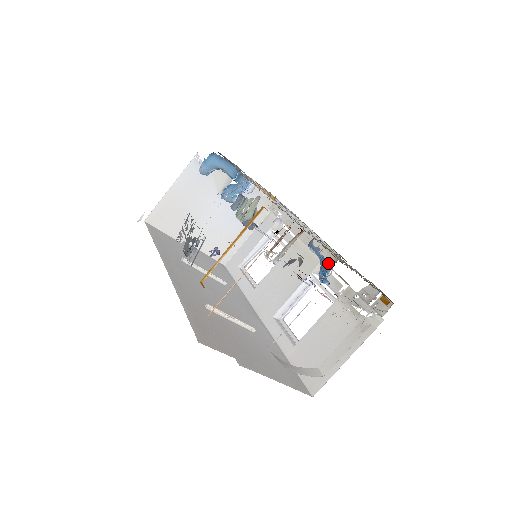
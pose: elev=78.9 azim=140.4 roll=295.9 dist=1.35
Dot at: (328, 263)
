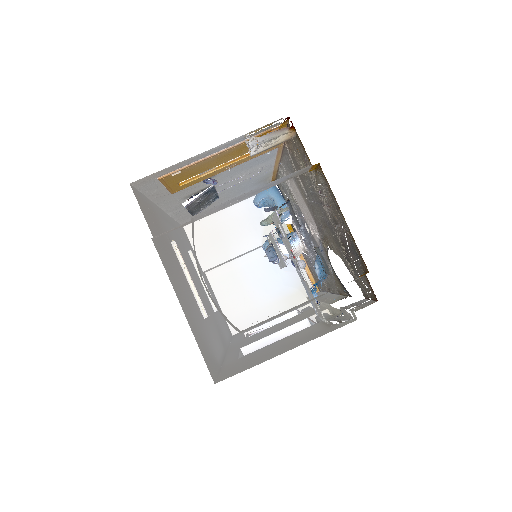
Dot at: (325, 275)
